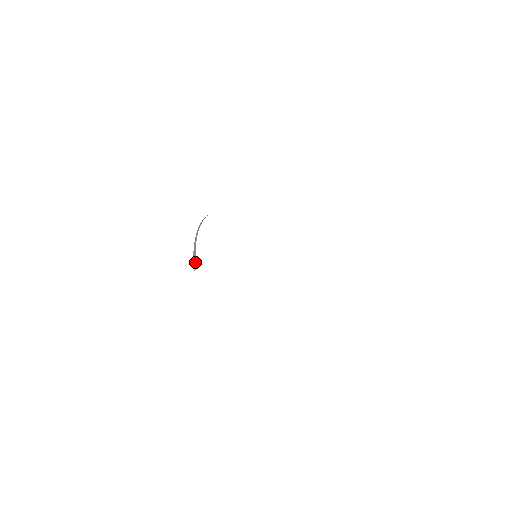
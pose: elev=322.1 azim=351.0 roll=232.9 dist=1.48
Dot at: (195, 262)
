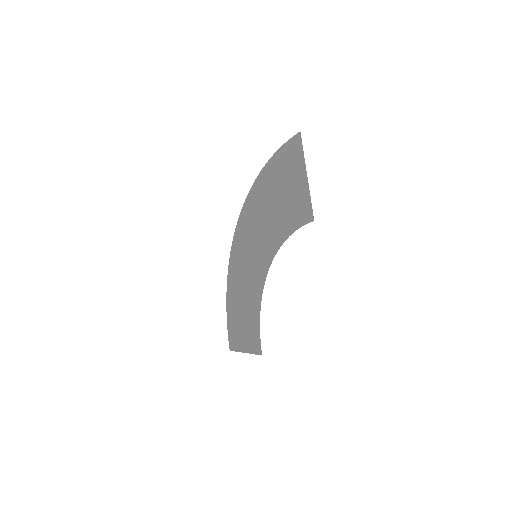
Dot at: (297, 134)
